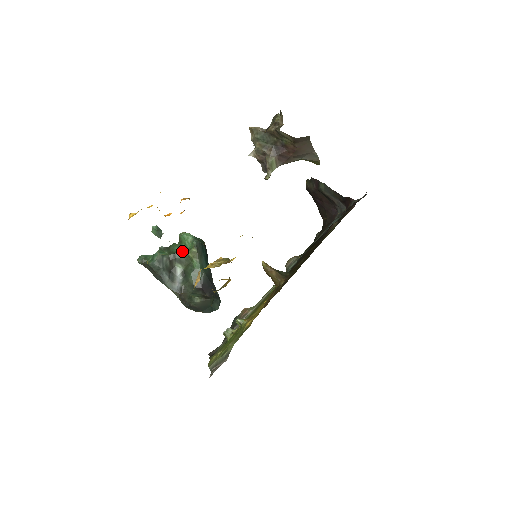
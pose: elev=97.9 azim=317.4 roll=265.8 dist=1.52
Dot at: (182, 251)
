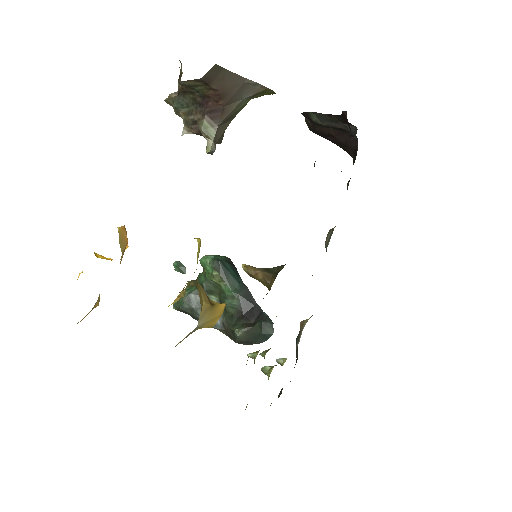
Dot at: (207, 279)
